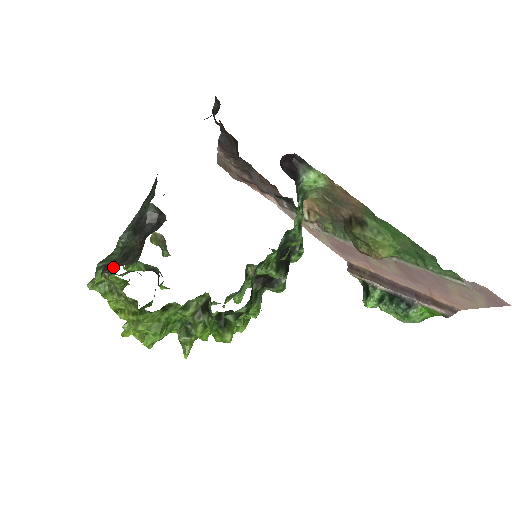
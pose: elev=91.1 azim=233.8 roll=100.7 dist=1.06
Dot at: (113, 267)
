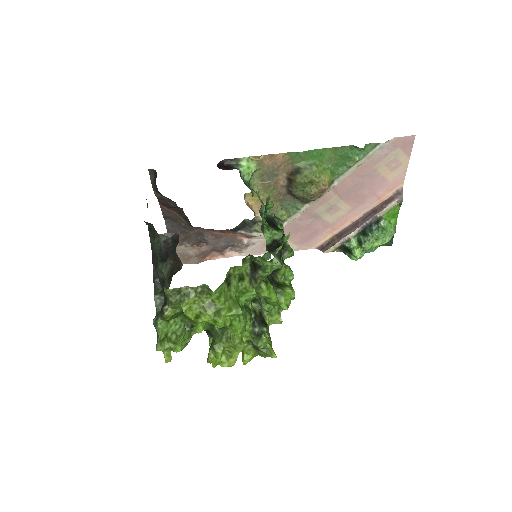
Dot at: (167, 299)
